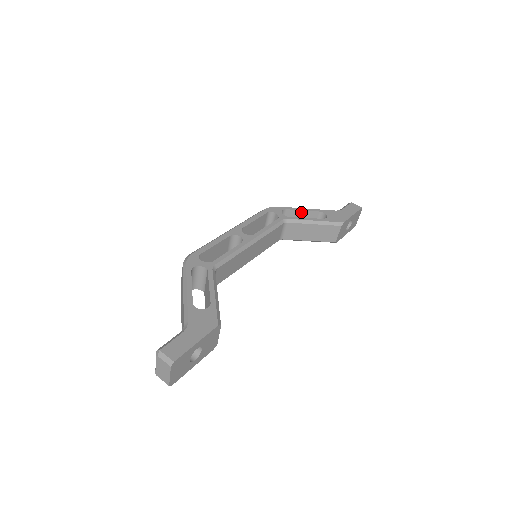
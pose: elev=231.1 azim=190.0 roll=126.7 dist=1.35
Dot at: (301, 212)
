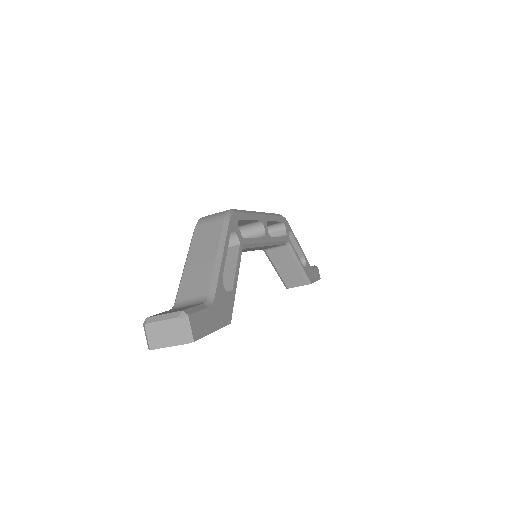
Dot at: (295, 244)
